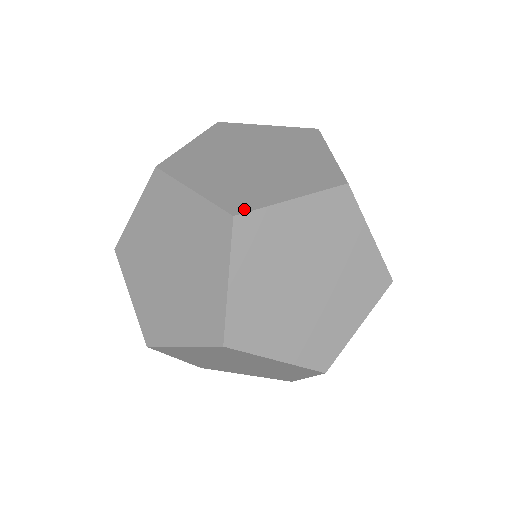
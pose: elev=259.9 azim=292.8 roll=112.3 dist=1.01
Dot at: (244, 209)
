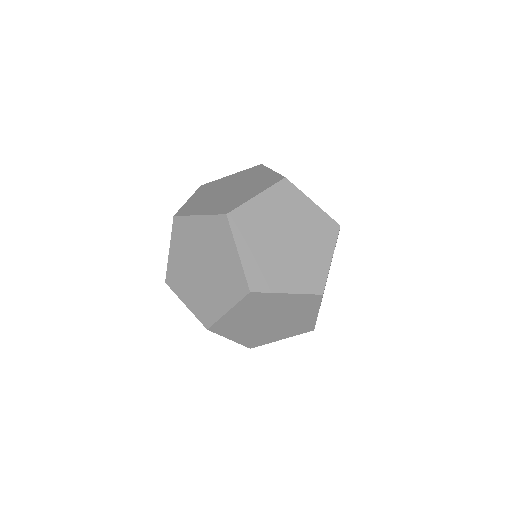
Dot at: (231, 209)
